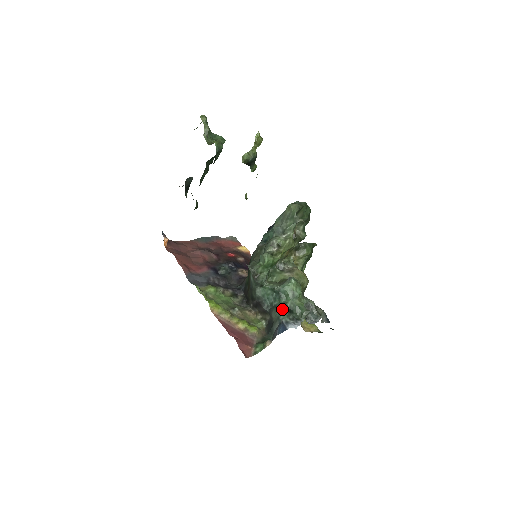
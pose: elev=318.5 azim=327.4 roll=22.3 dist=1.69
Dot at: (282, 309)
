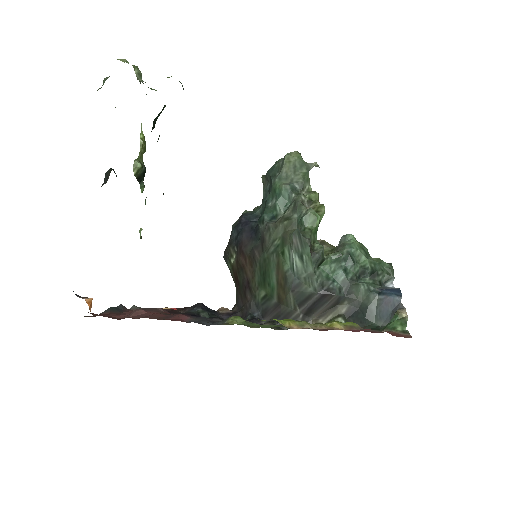
Dot at: (361, 280)
